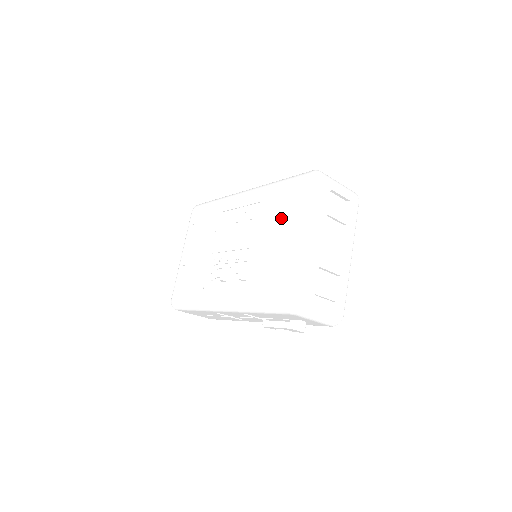
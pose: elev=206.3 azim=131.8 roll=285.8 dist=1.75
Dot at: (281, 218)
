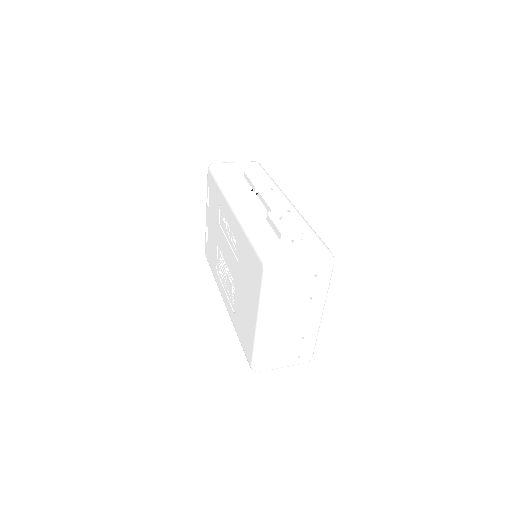
Dot at: (247, 281)
